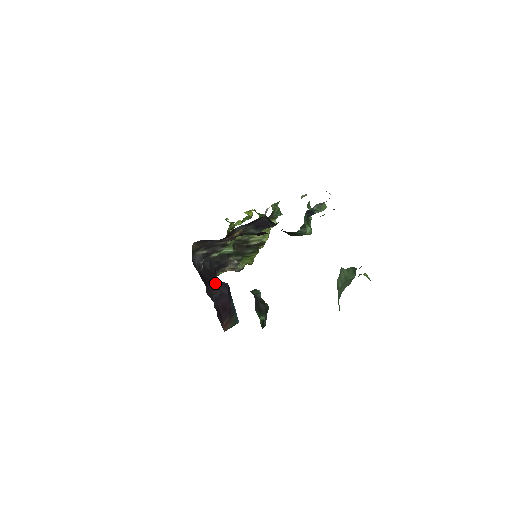
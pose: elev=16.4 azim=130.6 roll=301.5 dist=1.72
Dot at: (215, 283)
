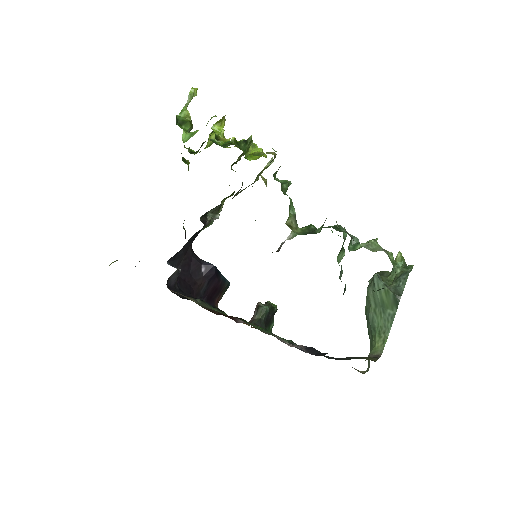
Dot at: (198, 273)
